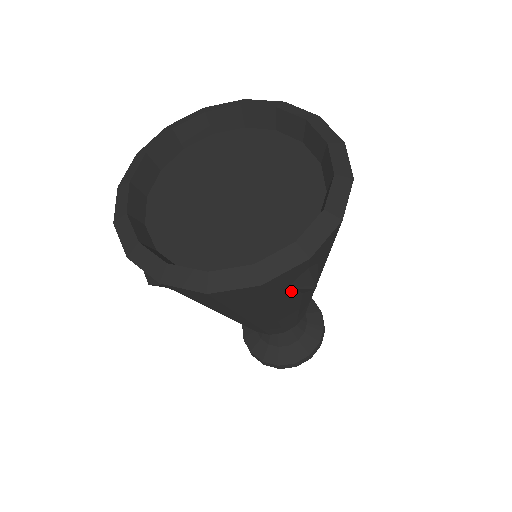
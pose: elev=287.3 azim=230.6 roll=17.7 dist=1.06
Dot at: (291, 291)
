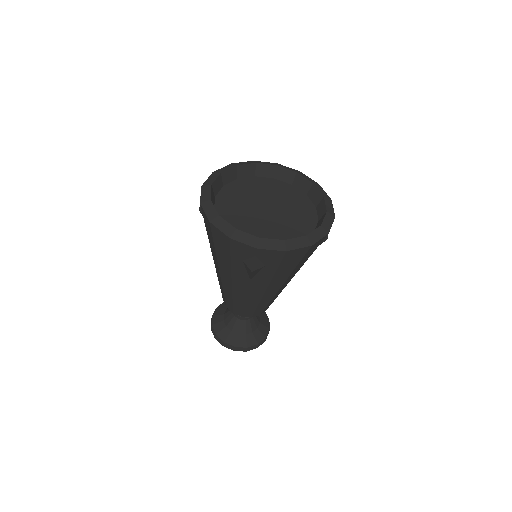
Dot at: occluded
